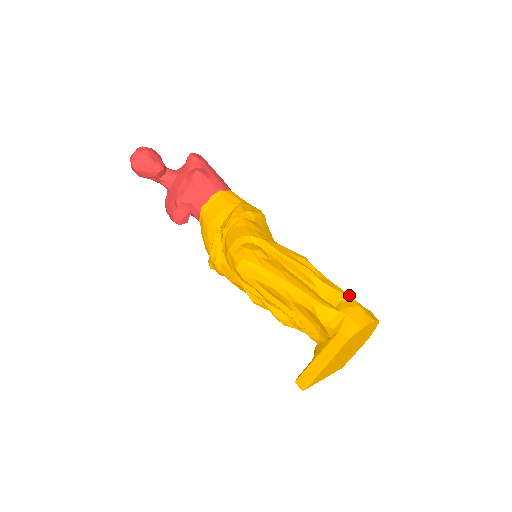
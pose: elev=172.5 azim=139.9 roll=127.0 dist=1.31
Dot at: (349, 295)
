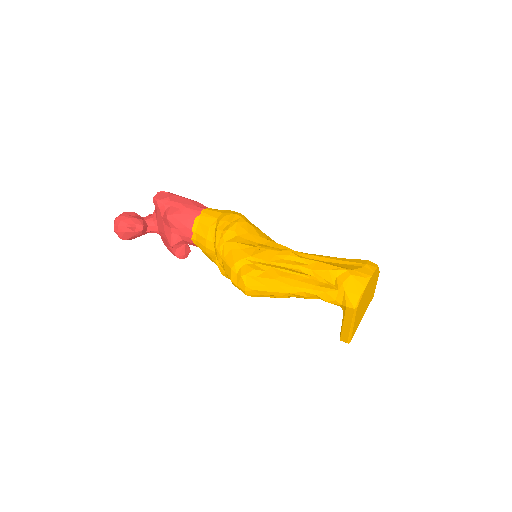
Dot at: (340, 268)
